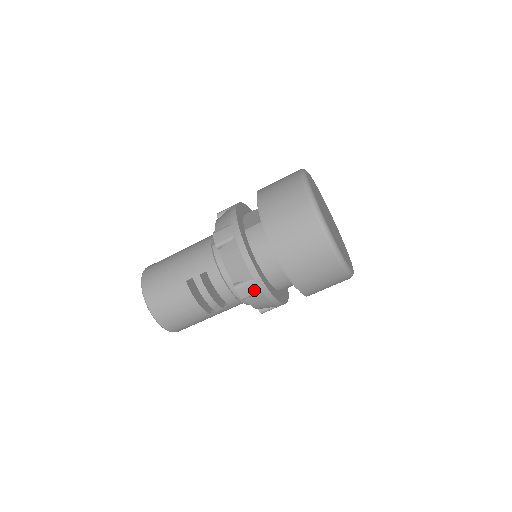
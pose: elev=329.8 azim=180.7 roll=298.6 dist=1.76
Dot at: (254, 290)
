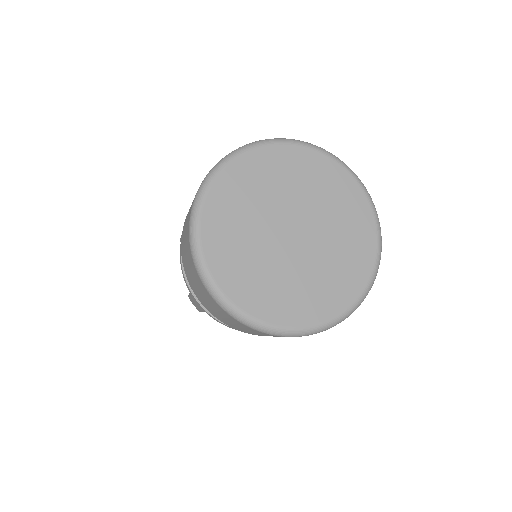
Dot at: (199, 306)
